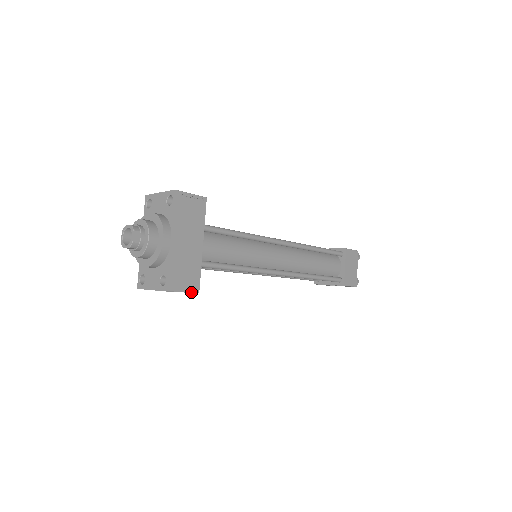
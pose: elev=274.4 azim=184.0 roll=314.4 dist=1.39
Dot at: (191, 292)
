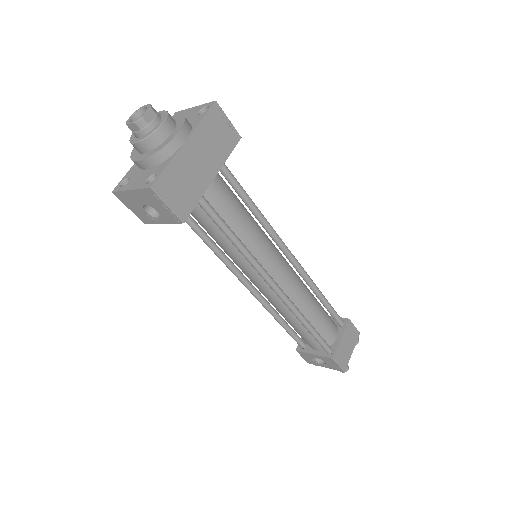
Dot at: (176, 214)
